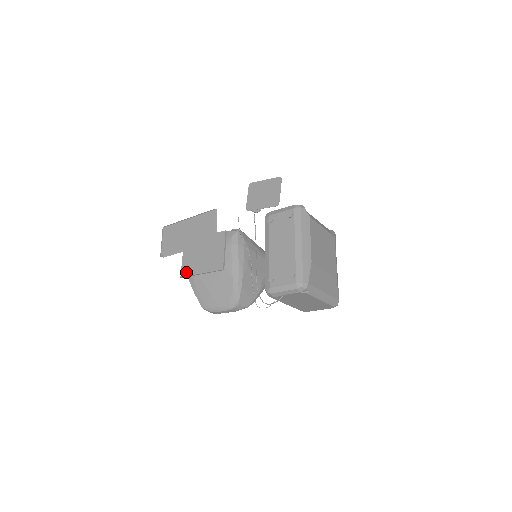
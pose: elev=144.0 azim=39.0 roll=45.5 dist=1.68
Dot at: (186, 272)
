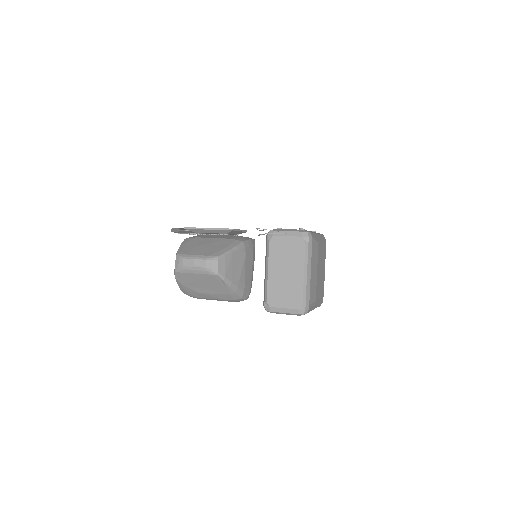
Dot at: occluded
